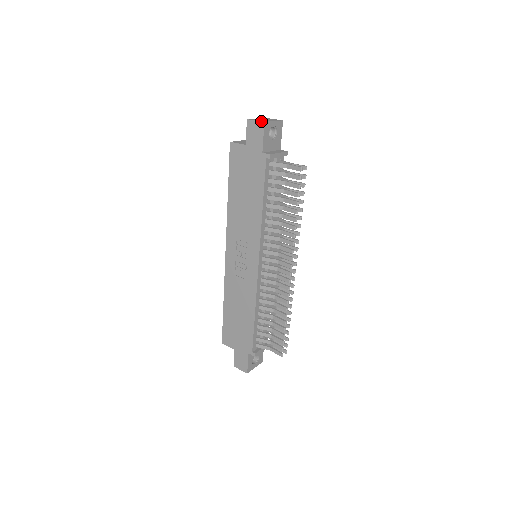
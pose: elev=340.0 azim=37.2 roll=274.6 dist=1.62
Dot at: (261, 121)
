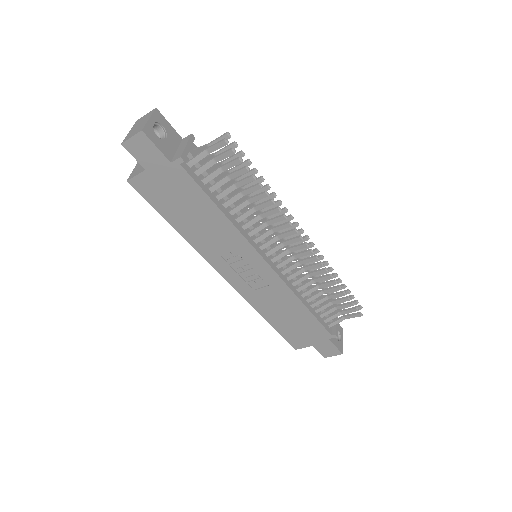
Dot at: (137, 133)
